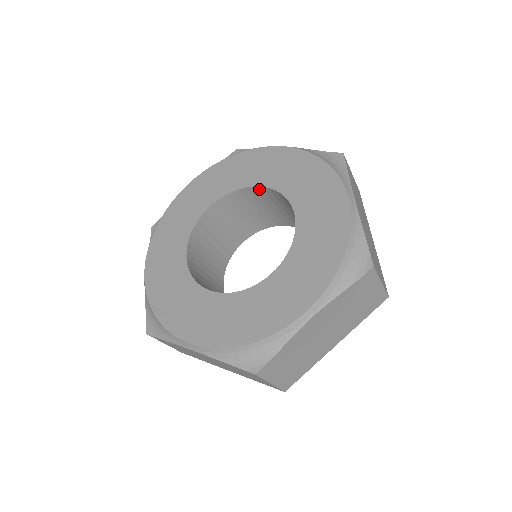
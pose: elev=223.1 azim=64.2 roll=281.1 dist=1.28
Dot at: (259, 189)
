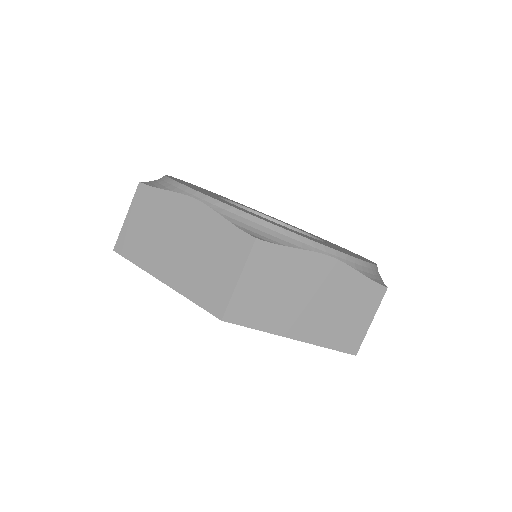
Dot at: occluded
